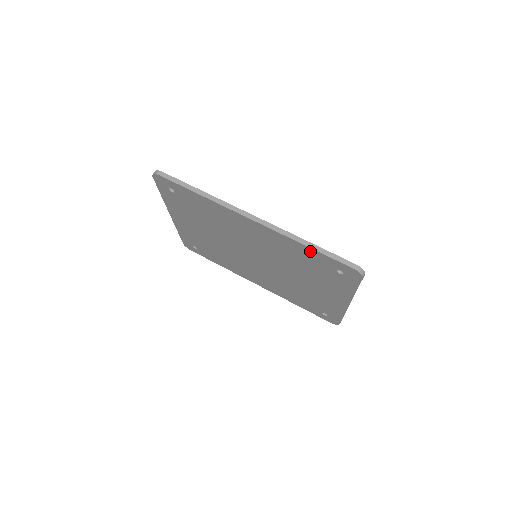
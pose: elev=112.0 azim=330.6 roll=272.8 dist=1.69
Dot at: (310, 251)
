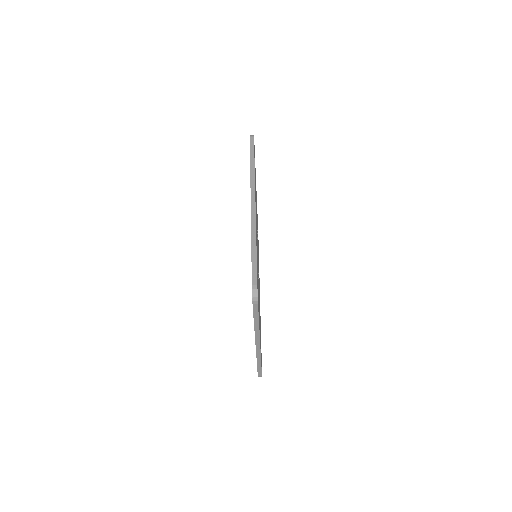
Dot at: occluded
